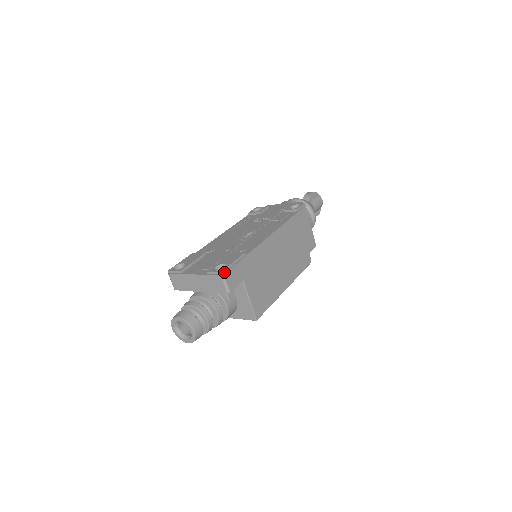
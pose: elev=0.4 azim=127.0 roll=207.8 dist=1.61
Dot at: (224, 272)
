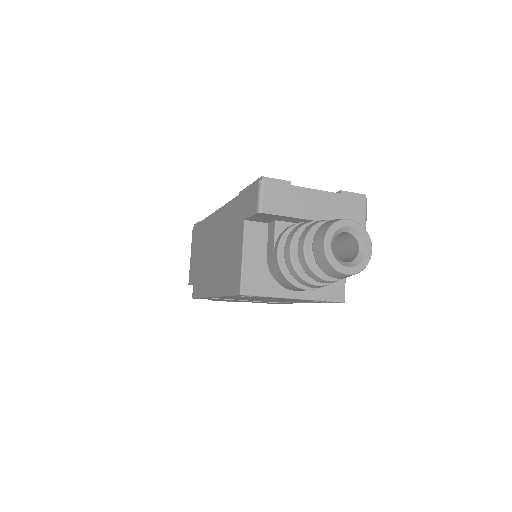
Dot at: (362, 199)
